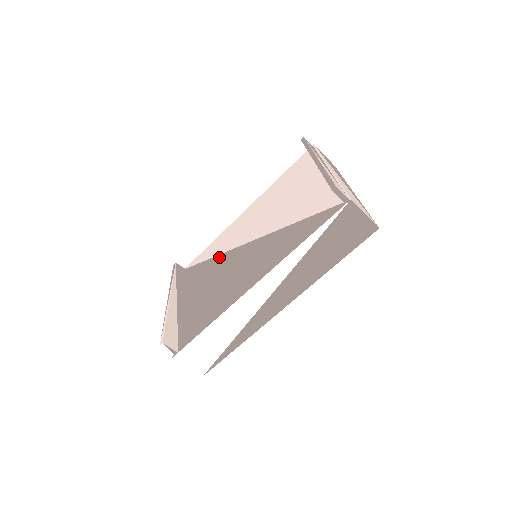
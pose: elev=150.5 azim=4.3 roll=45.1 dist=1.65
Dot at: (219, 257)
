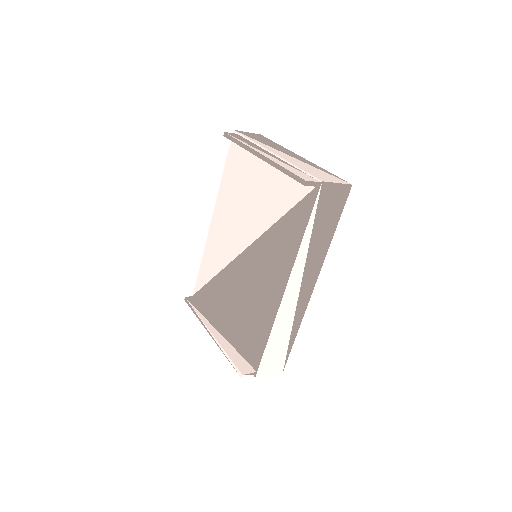
Dot at: (223, 273)
